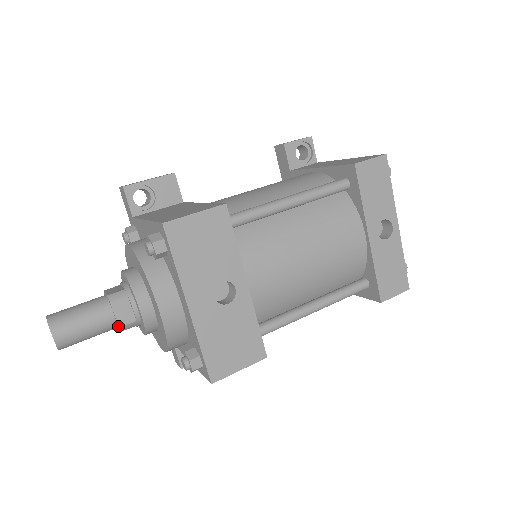
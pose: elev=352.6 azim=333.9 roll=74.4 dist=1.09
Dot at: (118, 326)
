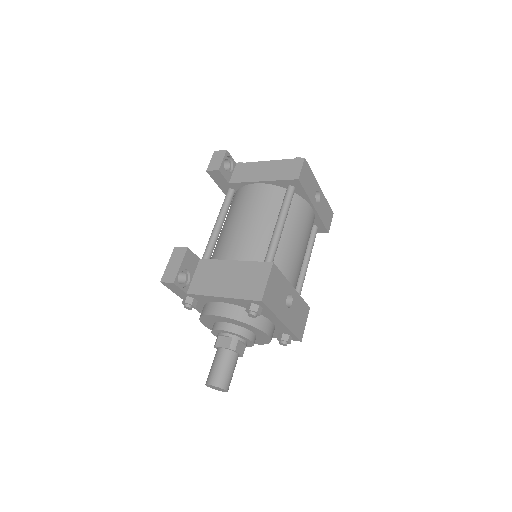
Dot at: (242, 356)
